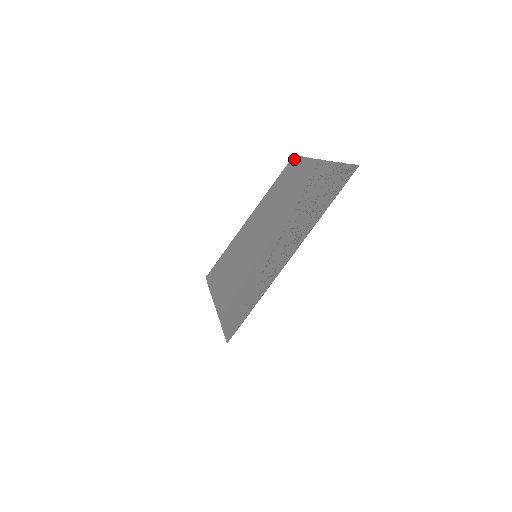
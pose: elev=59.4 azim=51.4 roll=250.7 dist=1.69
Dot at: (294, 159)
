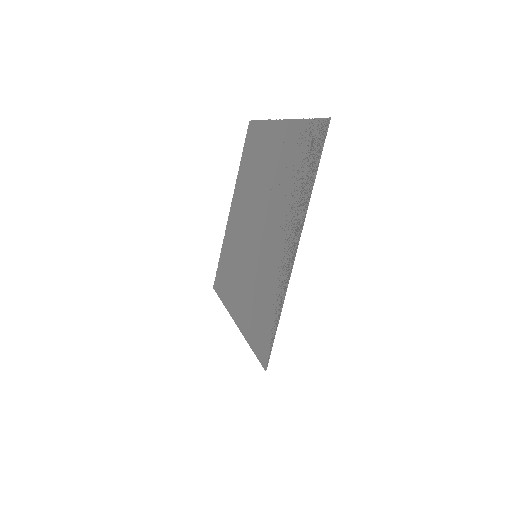
Dot at: (251, 125)
